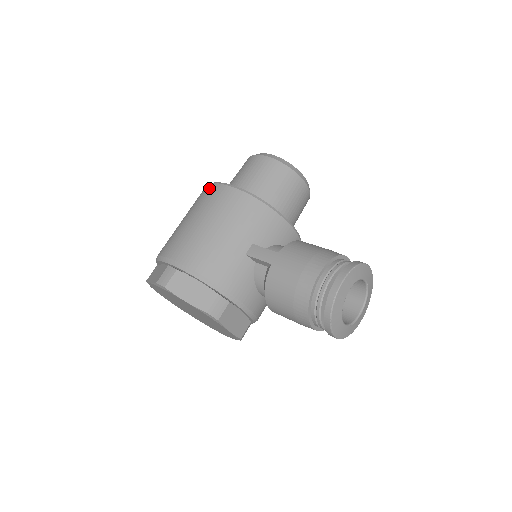
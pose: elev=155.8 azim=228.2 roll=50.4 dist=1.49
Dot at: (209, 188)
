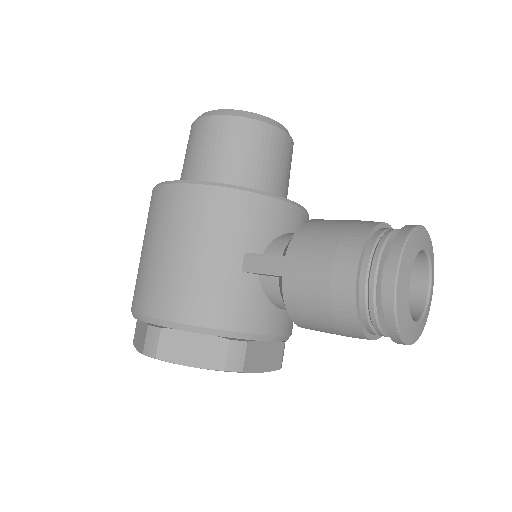
Dot at: (156, 194)
